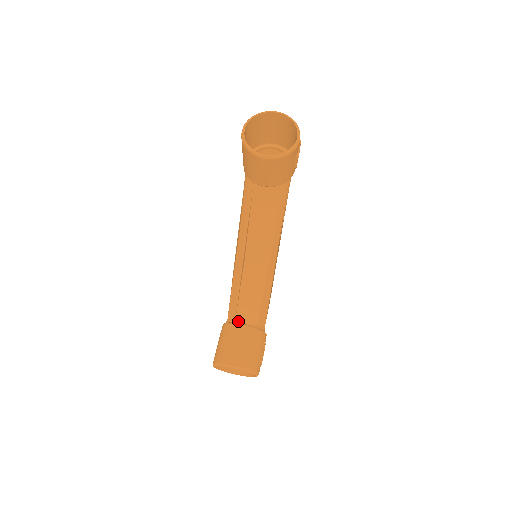
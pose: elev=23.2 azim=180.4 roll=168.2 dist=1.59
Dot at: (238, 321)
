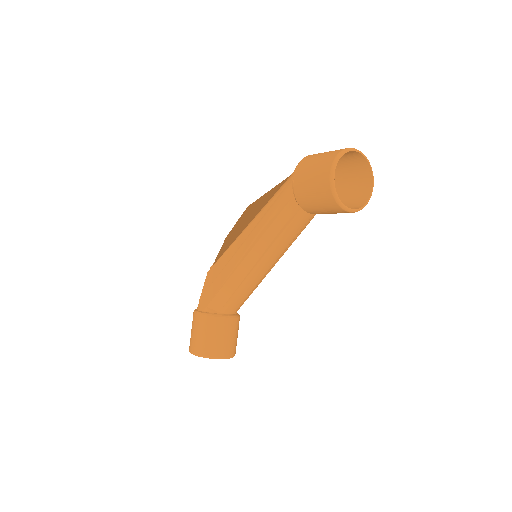
Dot at: (223, 312)
